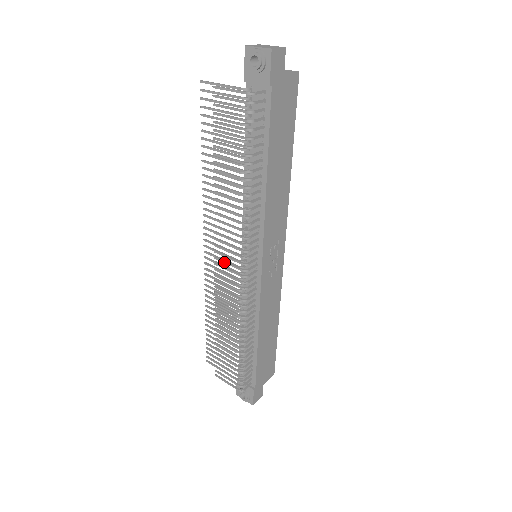
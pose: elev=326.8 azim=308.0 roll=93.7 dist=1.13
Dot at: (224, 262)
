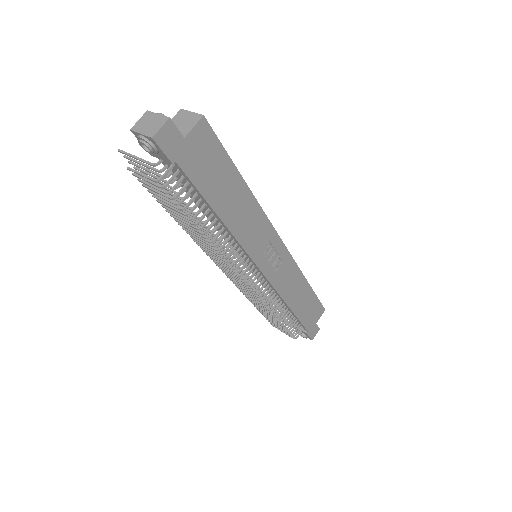
Dot at: (228, 273)
